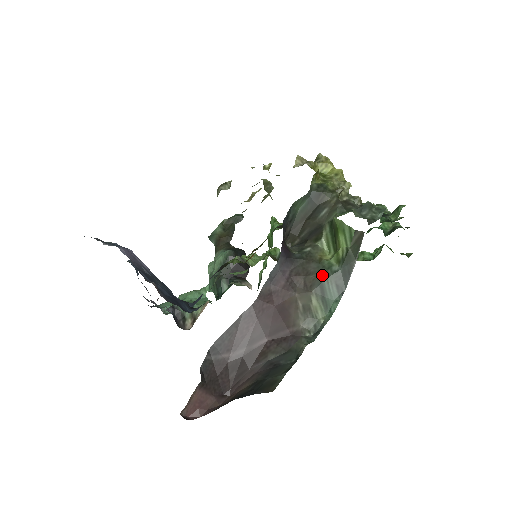
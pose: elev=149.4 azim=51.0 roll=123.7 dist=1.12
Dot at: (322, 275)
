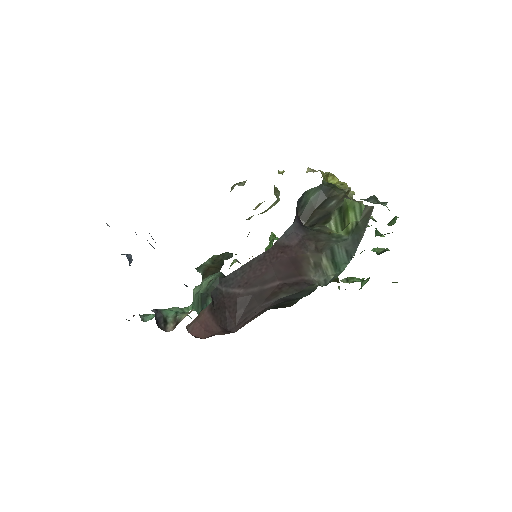
Dot at: (332, 242)
